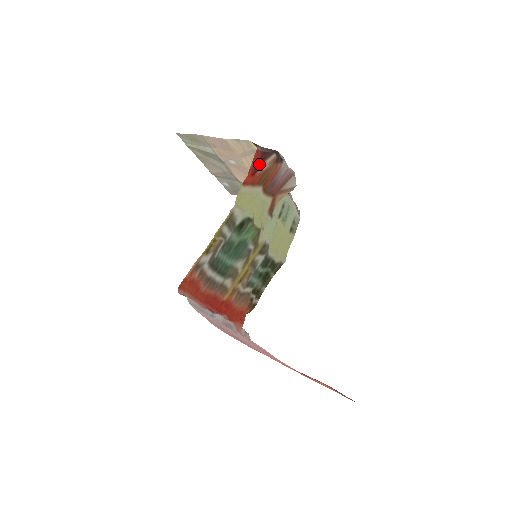
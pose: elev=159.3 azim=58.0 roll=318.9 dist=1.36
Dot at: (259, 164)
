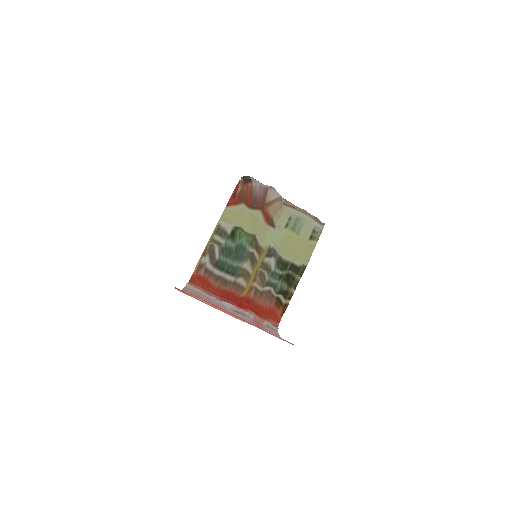
Dot at: (237, 189)
